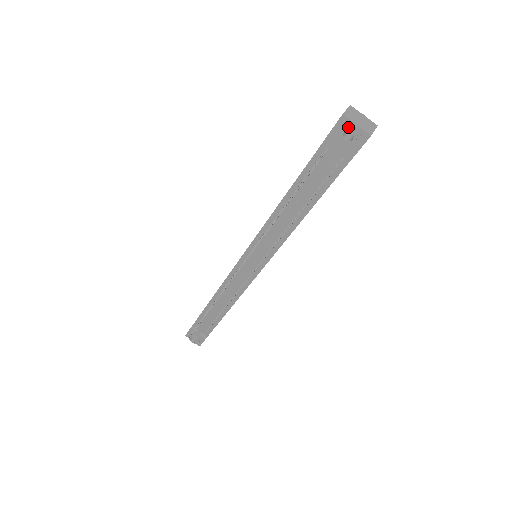
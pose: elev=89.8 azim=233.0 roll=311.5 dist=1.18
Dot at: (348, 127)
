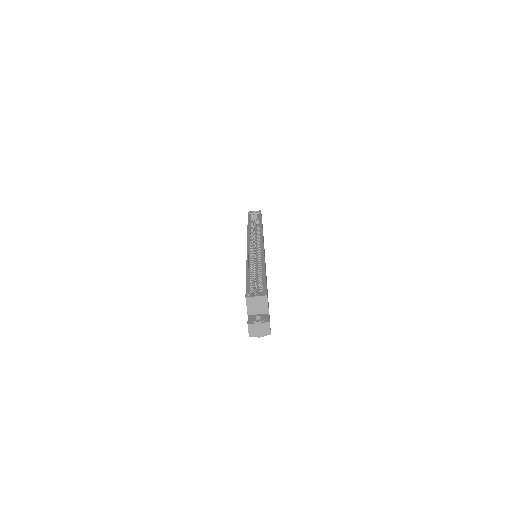
Dot at: occluded
